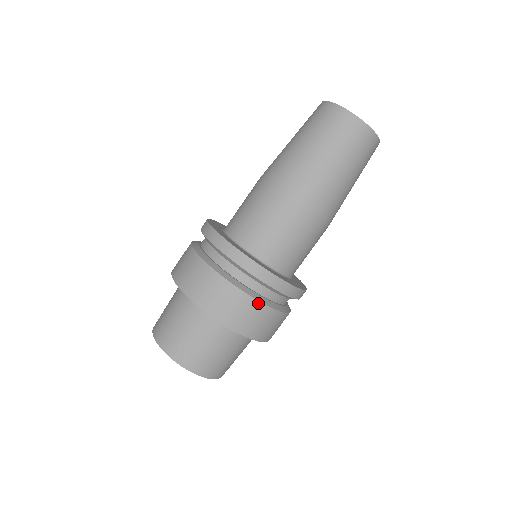
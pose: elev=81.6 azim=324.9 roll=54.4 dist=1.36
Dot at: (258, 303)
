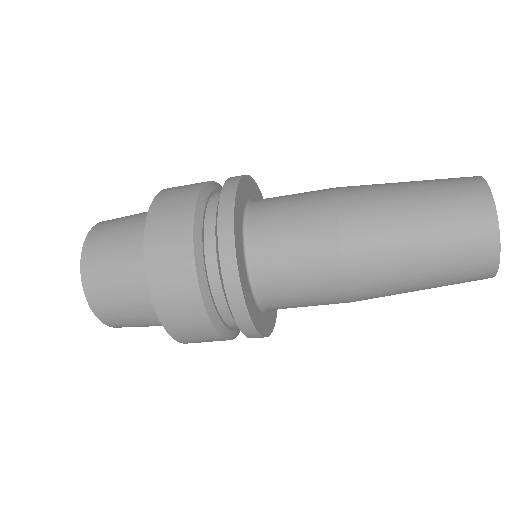
Dot at: (202, 306)
